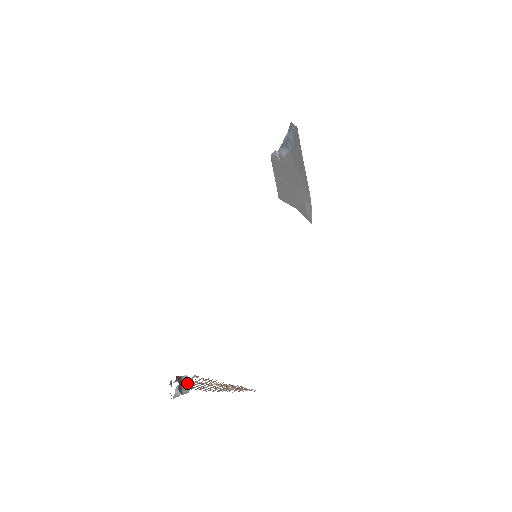
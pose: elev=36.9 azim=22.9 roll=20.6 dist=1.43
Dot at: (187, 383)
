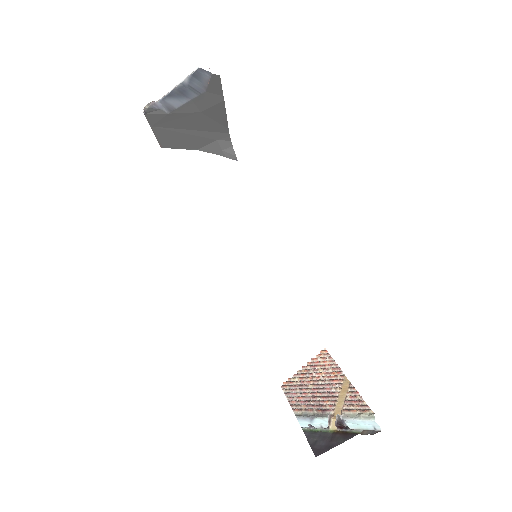
Dot at: (355, 422)
